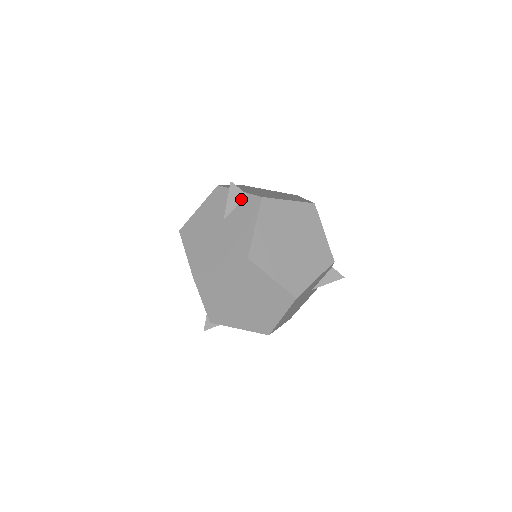
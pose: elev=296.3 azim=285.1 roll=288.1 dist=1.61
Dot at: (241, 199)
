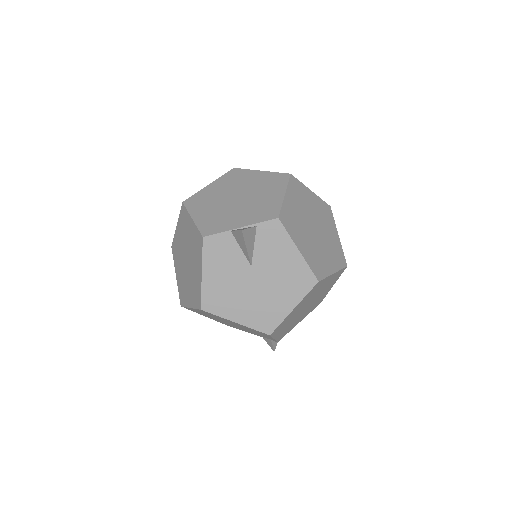
Dot at: (254, 235)
